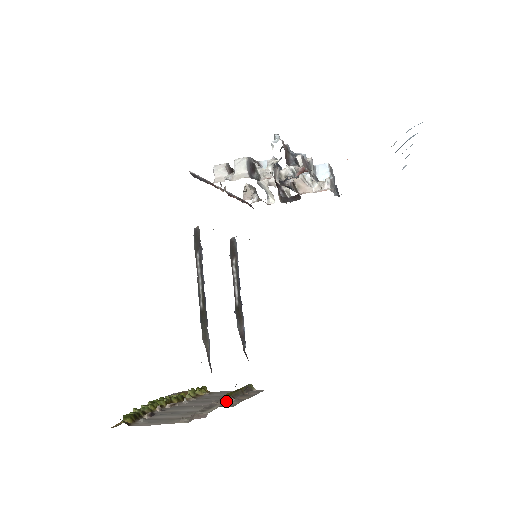
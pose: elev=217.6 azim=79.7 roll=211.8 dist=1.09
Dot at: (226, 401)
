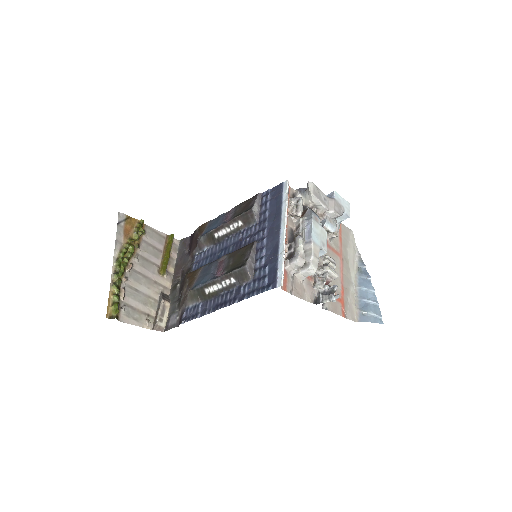
Dot at: (163, 276)
